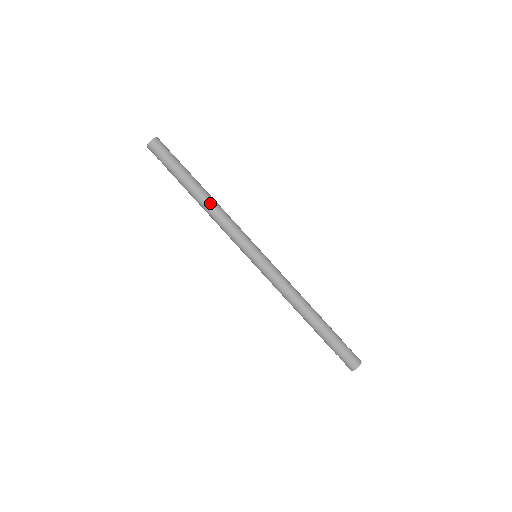
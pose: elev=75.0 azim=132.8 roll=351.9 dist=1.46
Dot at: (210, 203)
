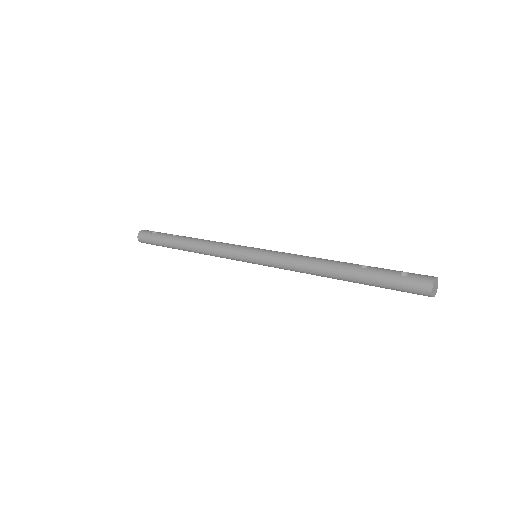
Dot at: (194, 246)
